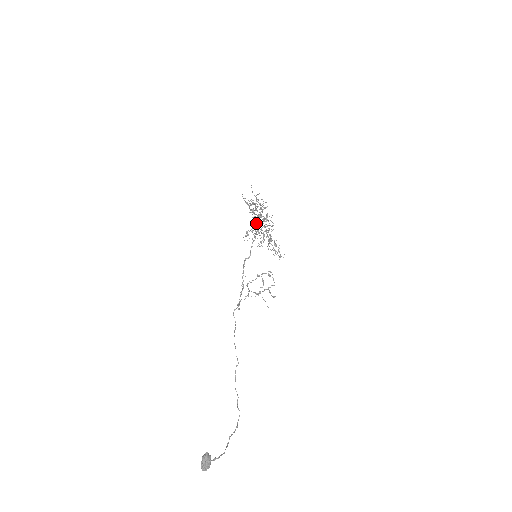
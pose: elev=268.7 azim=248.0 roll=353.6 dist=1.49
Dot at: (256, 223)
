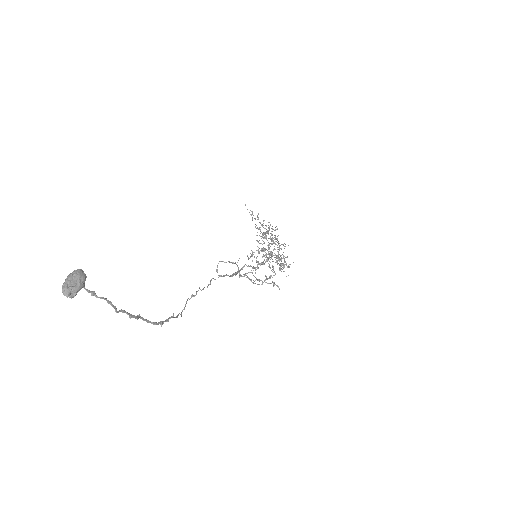
Dot at: occluded
